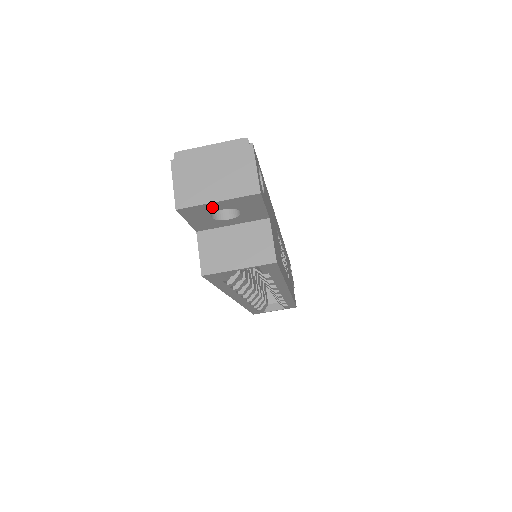
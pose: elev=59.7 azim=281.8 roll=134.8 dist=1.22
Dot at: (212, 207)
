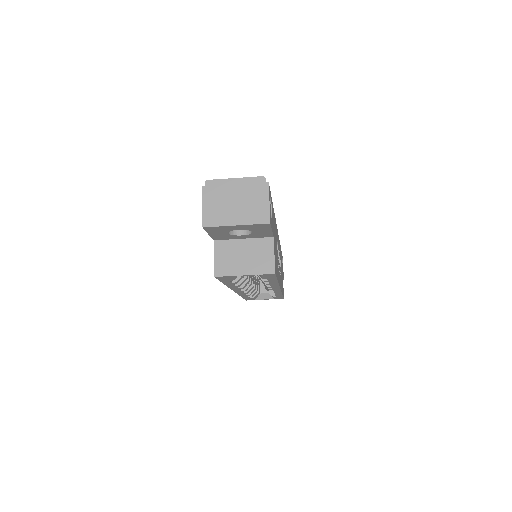
Dot at: (231, 228)
